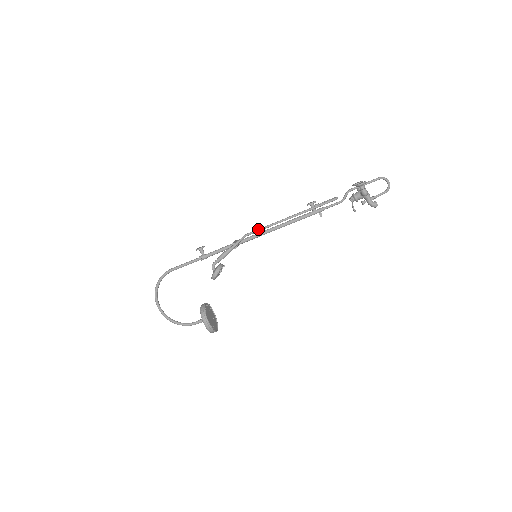
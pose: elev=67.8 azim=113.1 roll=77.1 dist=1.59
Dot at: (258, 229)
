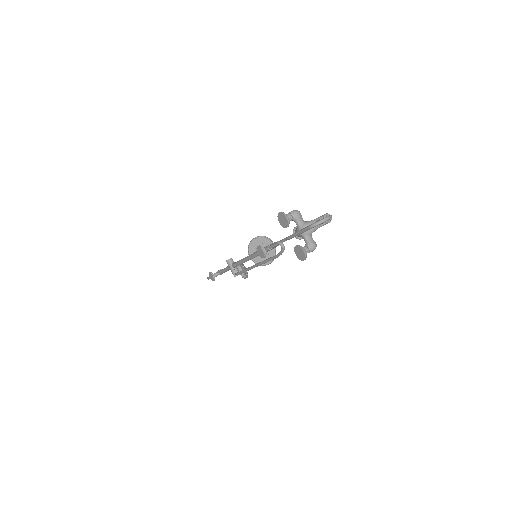
Dot at: occluded
